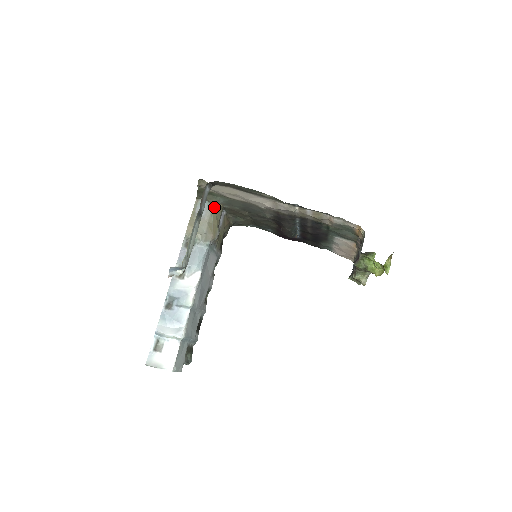
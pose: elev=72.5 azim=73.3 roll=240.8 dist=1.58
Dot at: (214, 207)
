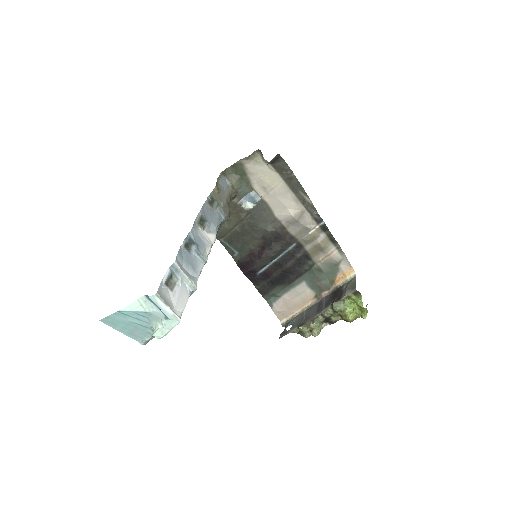
Dot at: (233, 190)
